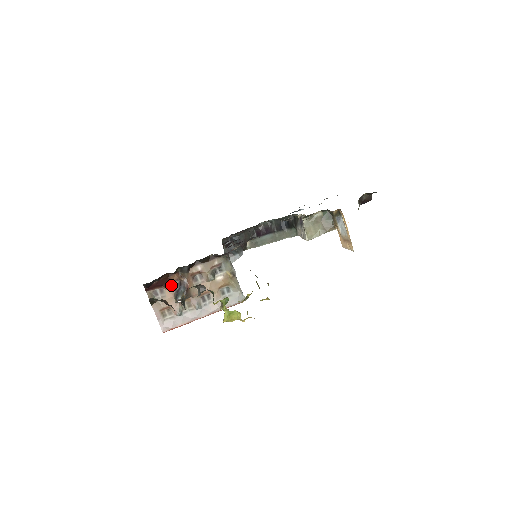
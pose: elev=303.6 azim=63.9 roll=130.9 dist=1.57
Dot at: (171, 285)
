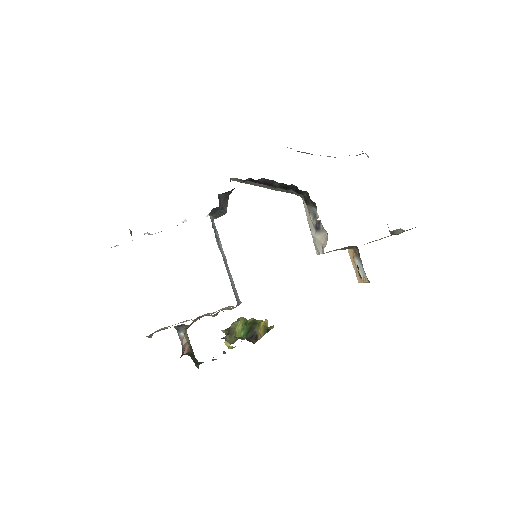
Dot at: occluded
